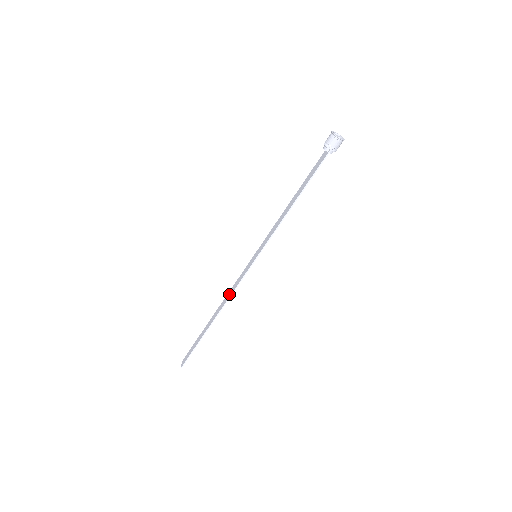
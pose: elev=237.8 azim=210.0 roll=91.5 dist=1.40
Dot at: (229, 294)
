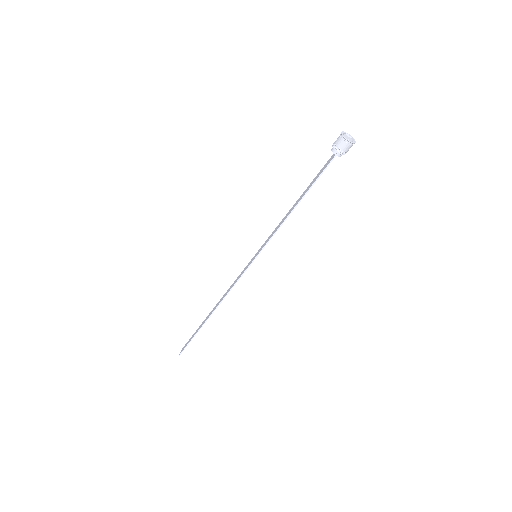
Dot at: (228, 291)
